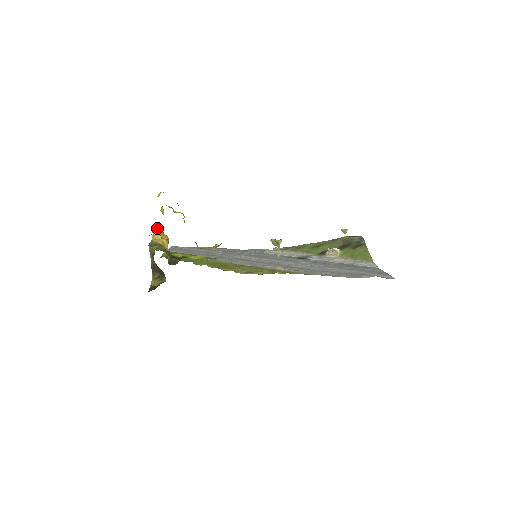
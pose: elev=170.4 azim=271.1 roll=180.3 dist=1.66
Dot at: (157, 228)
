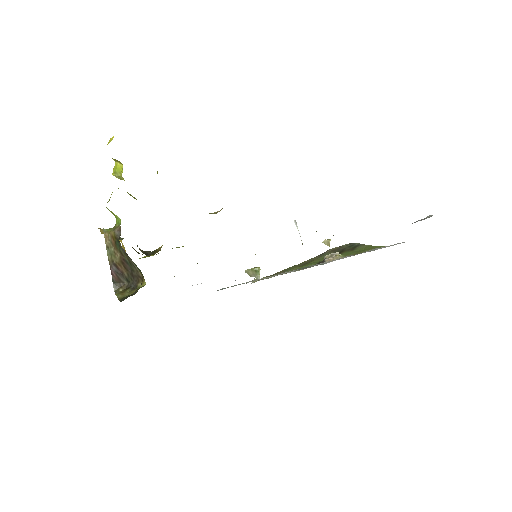
Dot at: occluded
